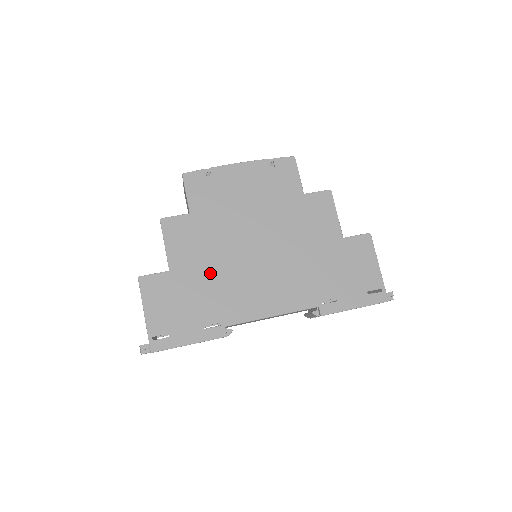
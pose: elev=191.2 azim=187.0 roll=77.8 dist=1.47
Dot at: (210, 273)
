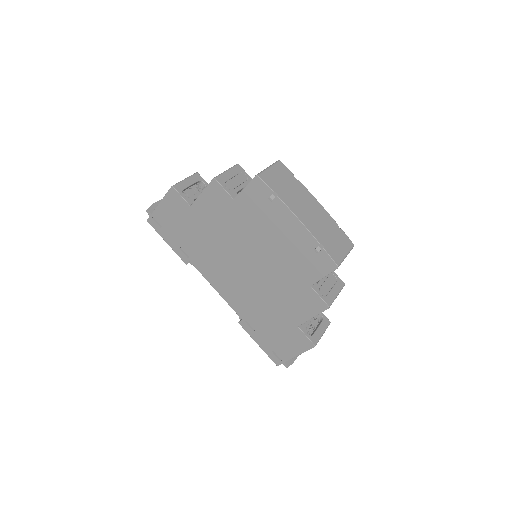
Dot at: (209, 236)
